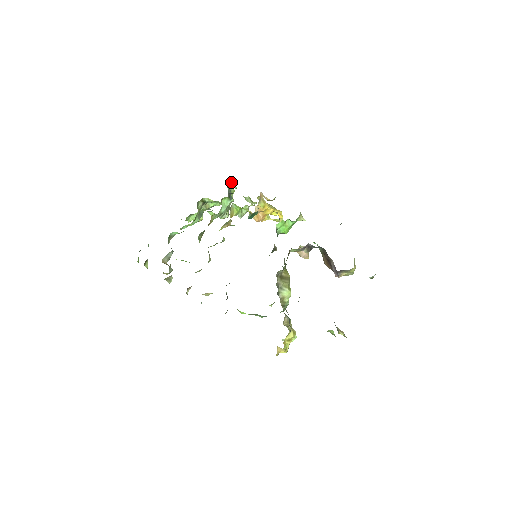
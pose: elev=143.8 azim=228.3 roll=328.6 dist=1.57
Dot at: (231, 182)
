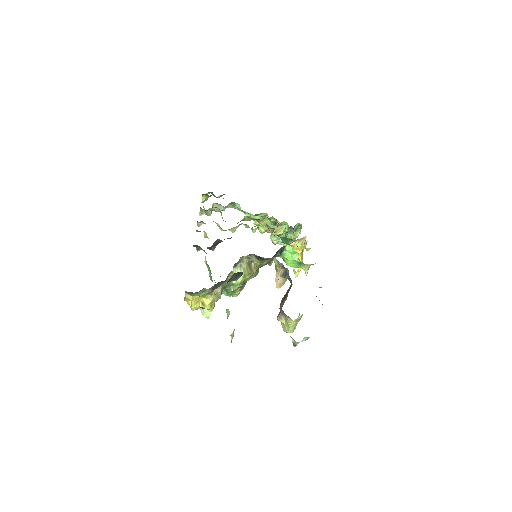
Dot at: occluded
